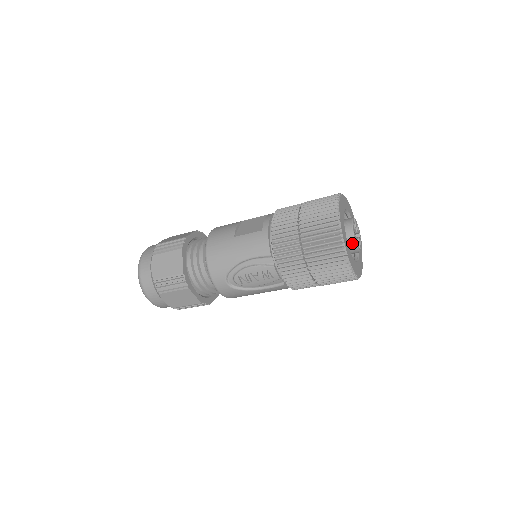
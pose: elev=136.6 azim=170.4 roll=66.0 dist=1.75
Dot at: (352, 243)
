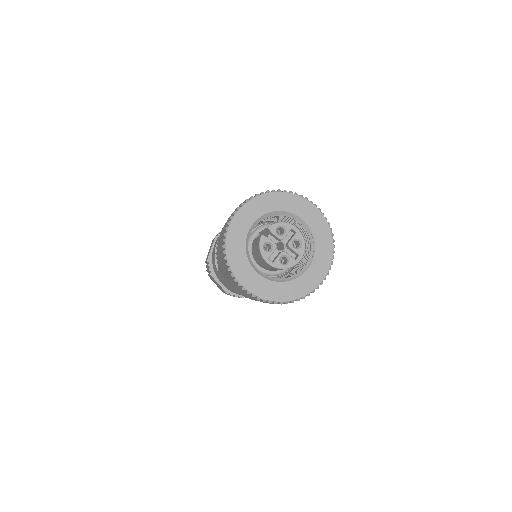
Dot at: (278, 269)
